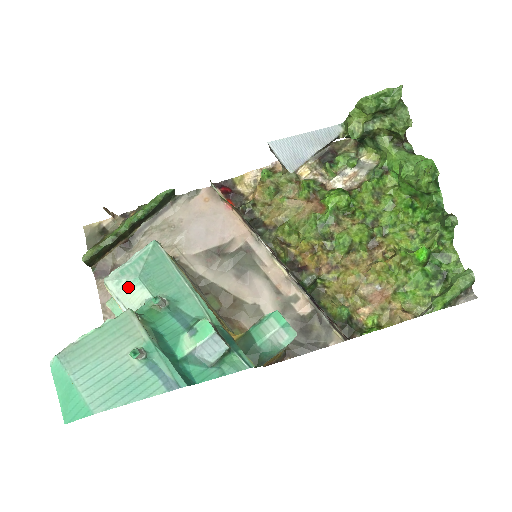
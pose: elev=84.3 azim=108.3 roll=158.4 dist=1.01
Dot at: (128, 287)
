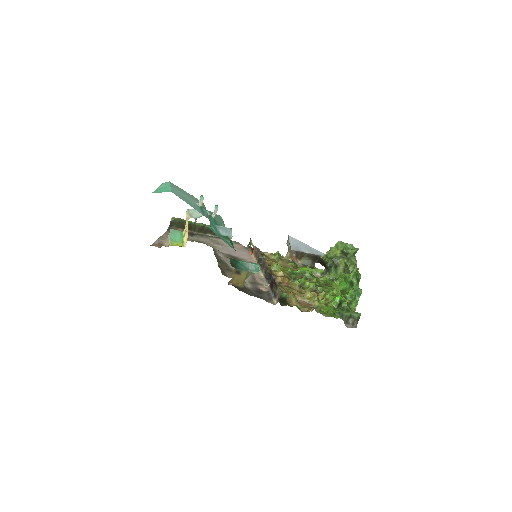
Dot at: occluded
